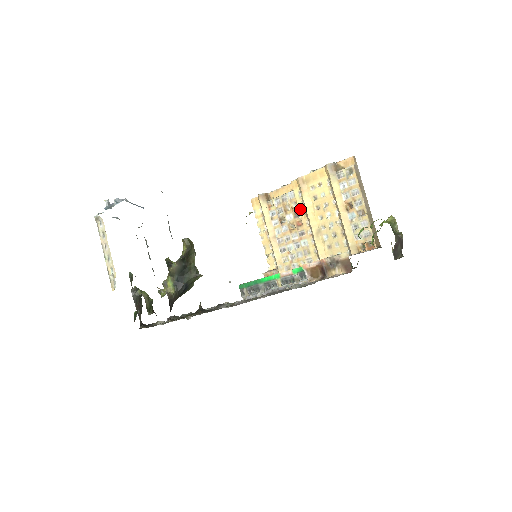
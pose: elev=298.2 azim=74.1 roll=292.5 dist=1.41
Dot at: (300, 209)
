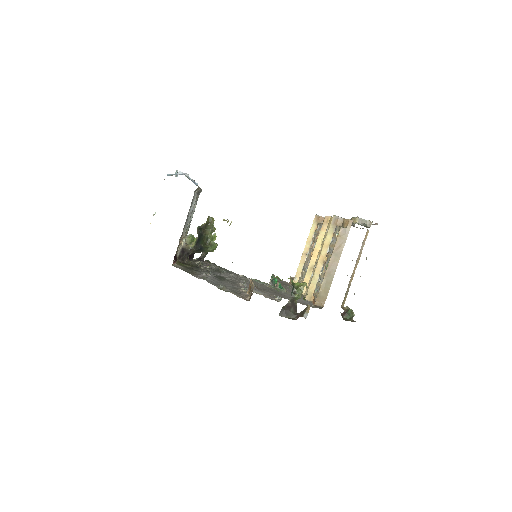
Dot at: occluded
